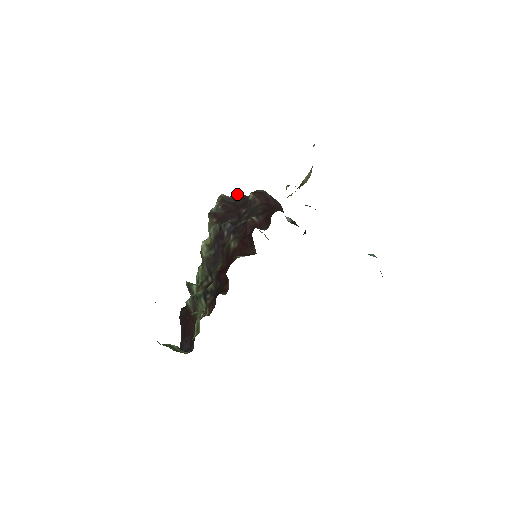
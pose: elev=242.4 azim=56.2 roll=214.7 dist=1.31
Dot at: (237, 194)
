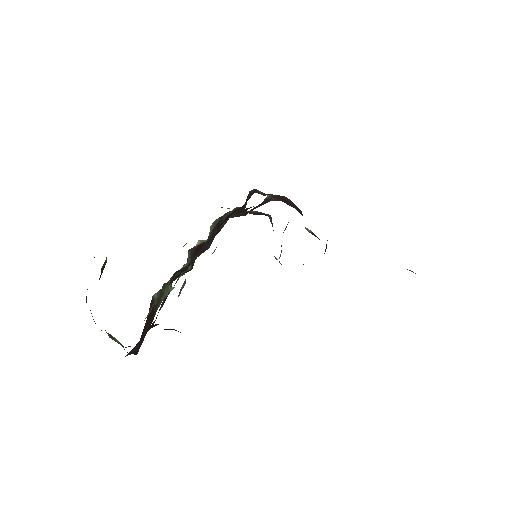
Dot at: (257, 211)
